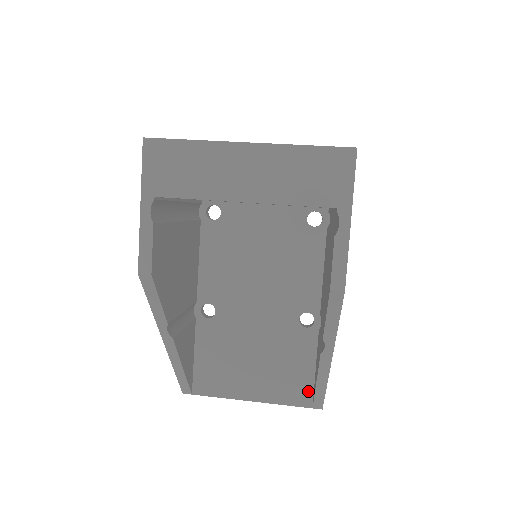
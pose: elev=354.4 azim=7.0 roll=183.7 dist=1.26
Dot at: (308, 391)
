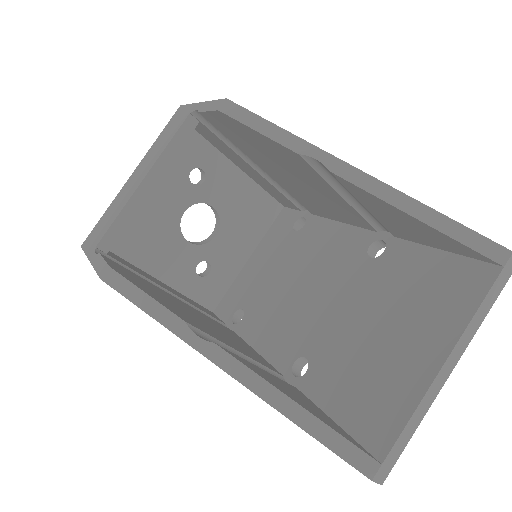
Dot at: (470, 267)
